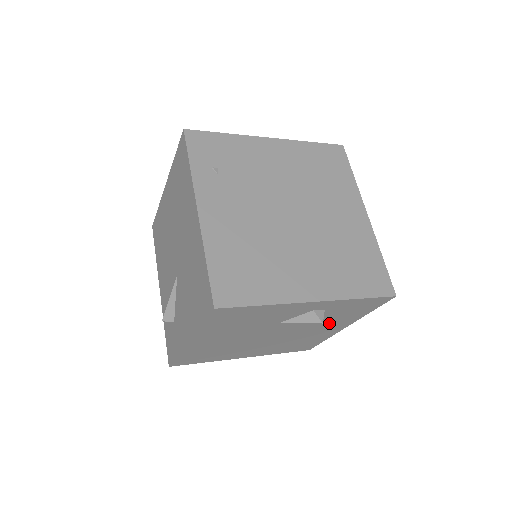
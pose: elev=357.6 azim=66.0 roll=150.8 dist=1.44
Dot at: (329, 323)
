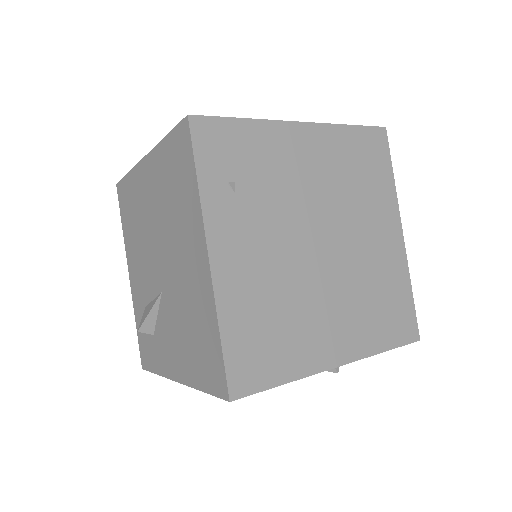
Dot at: occluded
